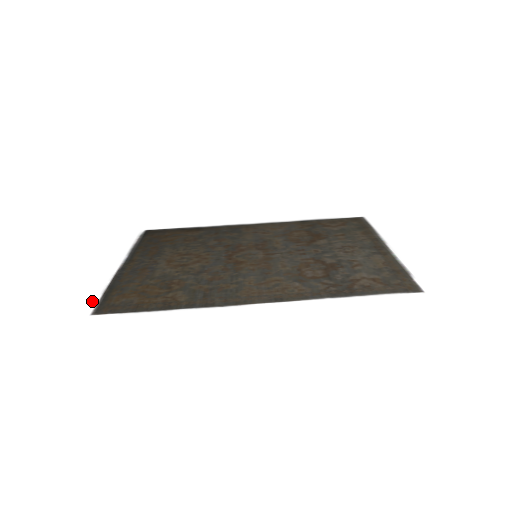
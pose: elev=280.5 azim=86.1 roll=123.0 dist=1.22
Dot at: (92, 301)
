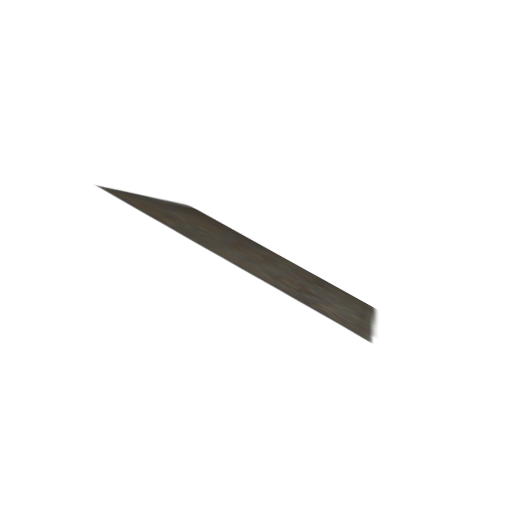
Dot at: (106, 185)
